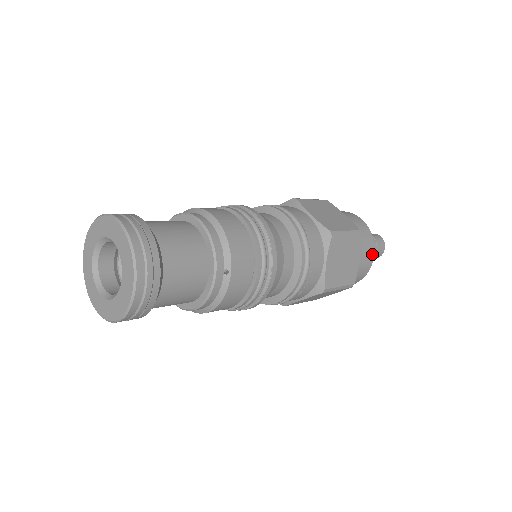
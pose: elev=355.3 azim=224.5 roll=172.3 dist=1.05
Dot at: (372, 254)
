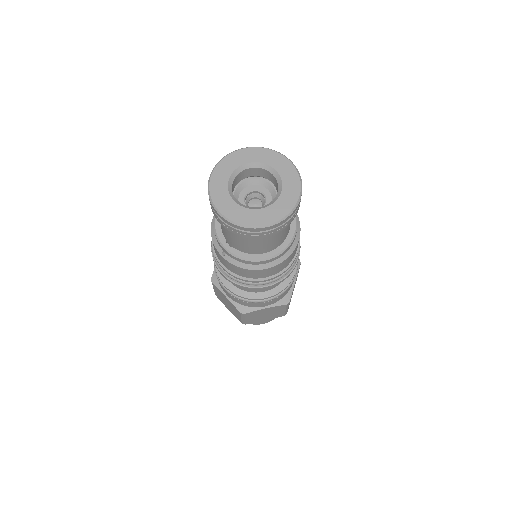
Dot at: occluded
